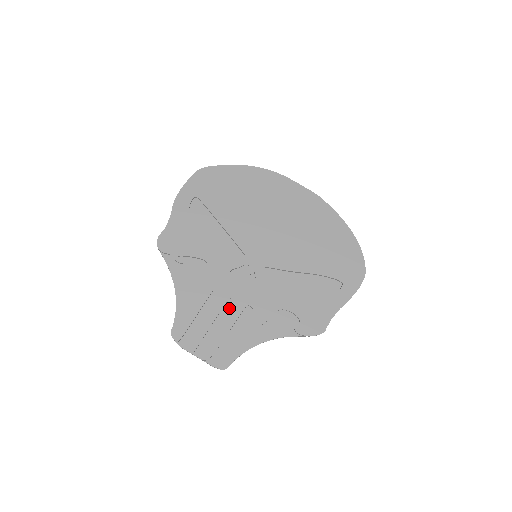
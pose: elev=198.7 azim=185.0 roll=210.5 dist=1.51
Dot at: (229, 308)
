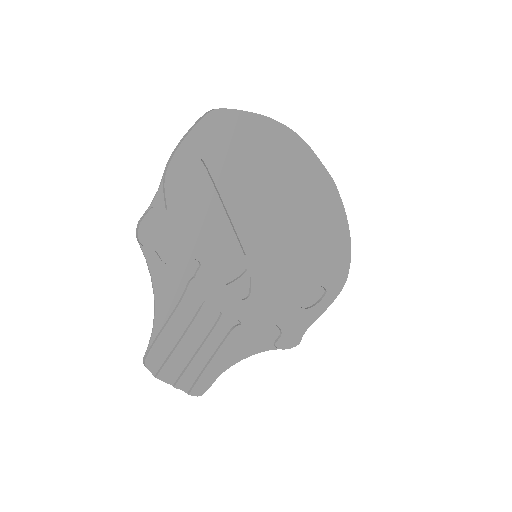
Dot at: (217, 325)
